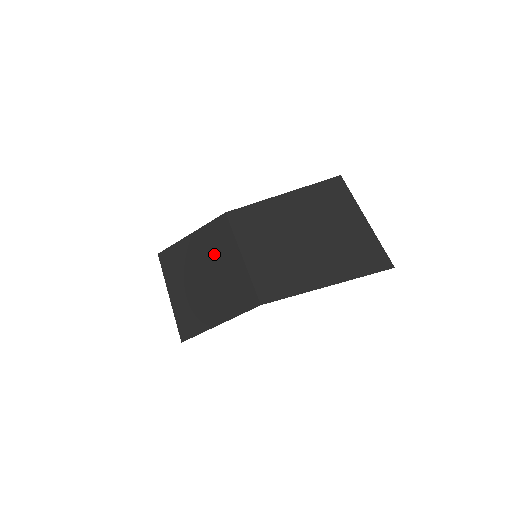
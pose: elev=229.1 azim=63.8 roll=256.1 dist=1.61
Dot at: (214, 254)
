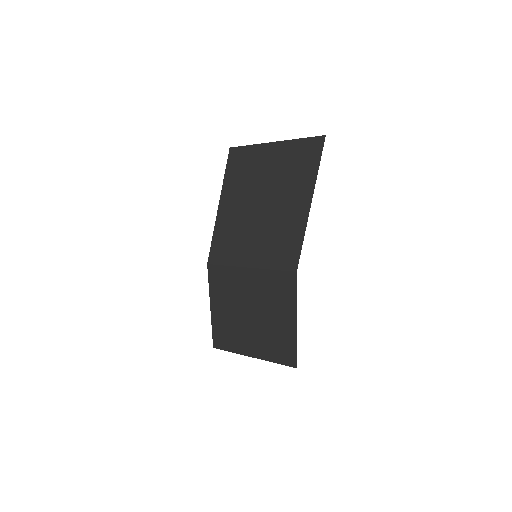
Dot at: (236, 294)
